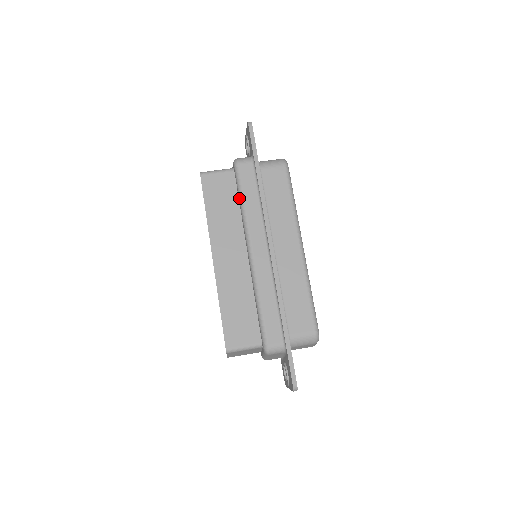
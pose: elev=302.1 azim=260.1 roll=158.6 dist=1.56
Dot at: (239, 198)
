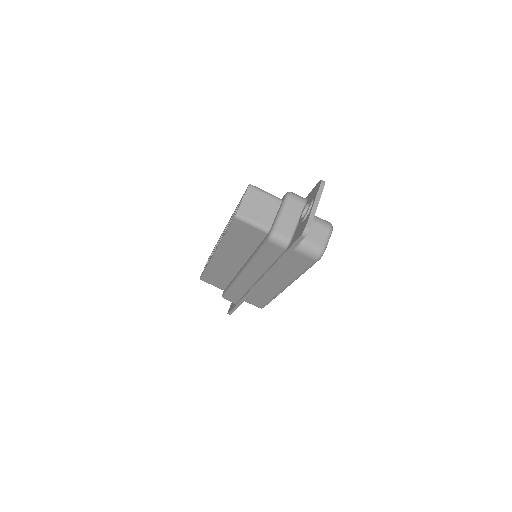
Dot at: (256, 251)
